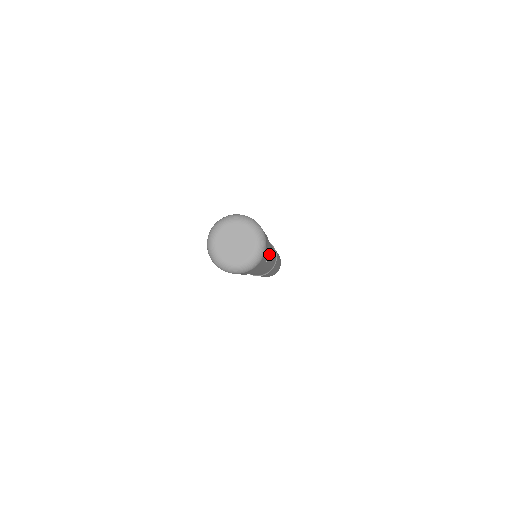
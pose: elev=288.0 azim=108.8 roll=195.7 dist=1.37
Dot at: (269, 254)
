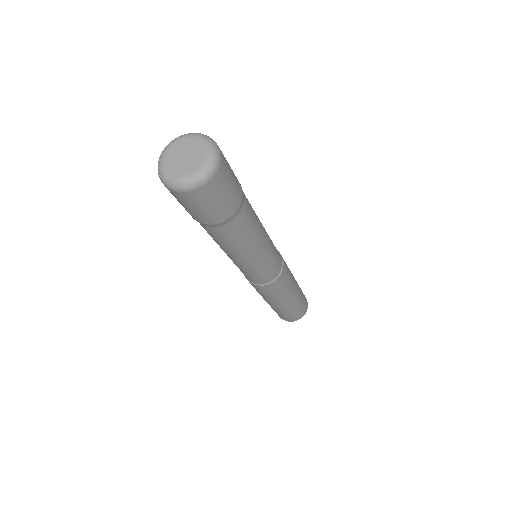
Dot at: (248, 209)
